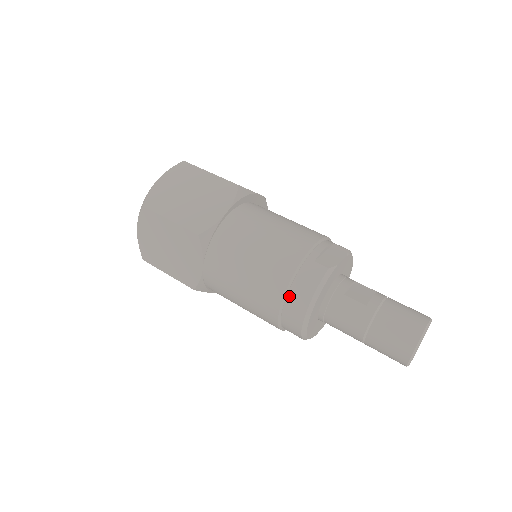
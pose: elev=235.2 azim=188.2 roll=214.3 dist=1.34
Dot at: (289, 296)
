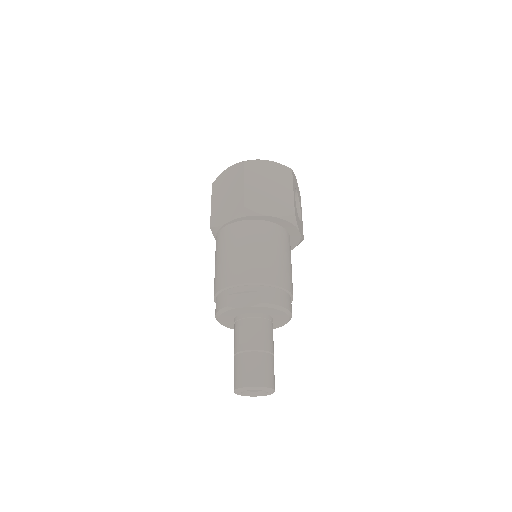
Dot at: occluded
